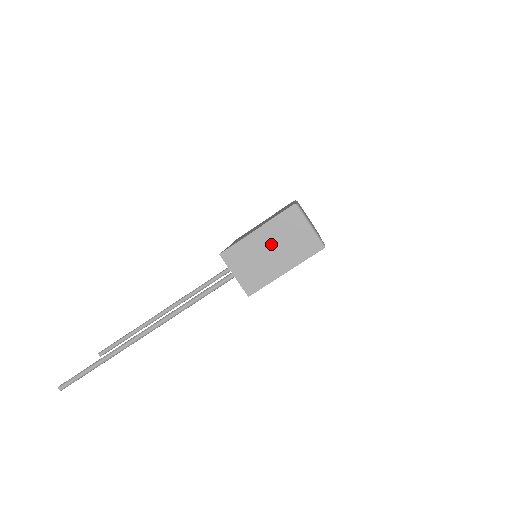
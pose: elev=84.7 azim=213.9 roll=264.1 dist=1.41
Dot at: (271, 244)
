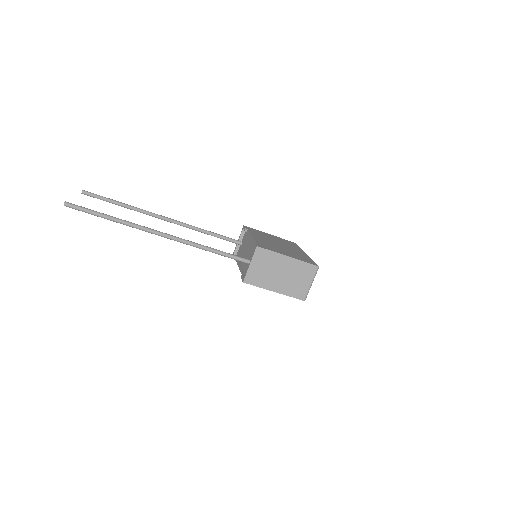
Dot at: (285, 271)
